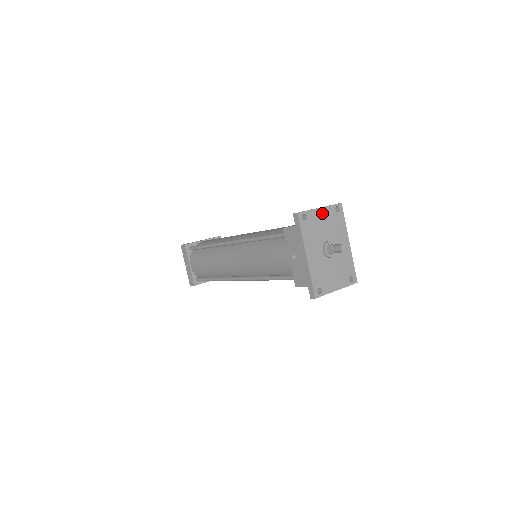
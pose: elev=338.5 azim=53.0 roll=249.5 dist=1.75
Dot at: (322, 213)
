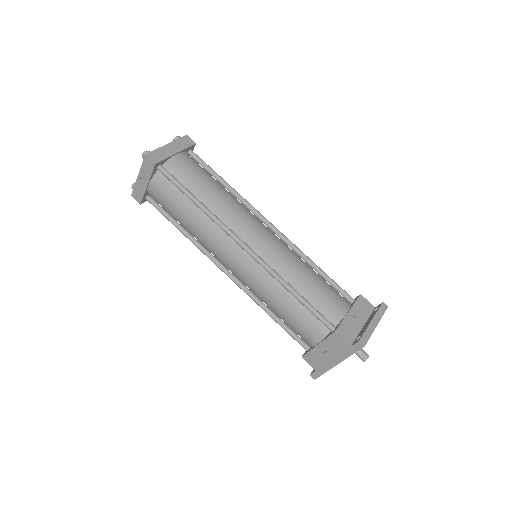
Dot at: occluded
